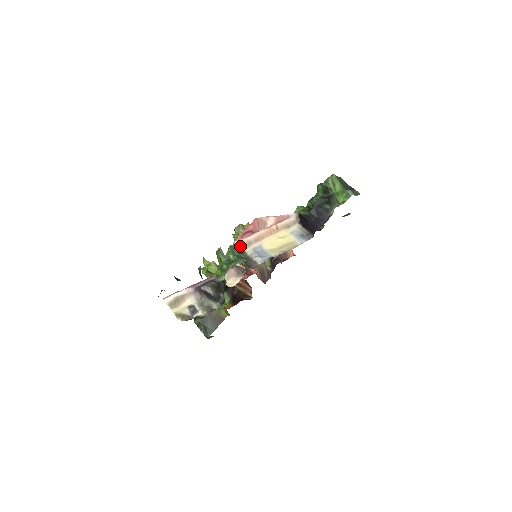
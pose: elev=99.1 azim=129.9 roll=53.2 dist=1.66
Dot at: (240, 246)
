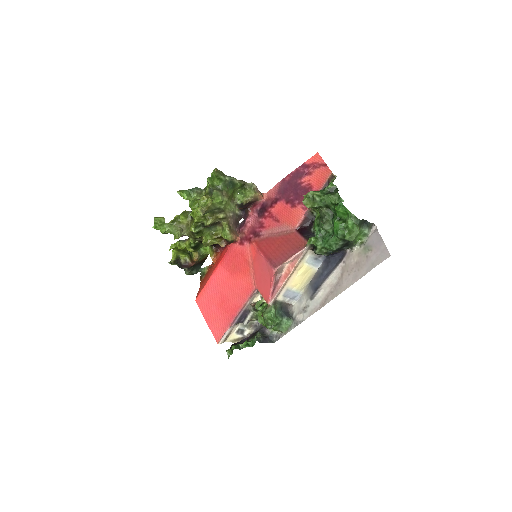
Dot at: (274, 302)
